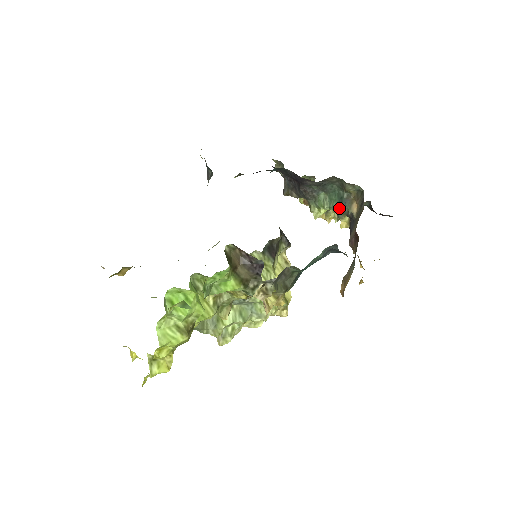
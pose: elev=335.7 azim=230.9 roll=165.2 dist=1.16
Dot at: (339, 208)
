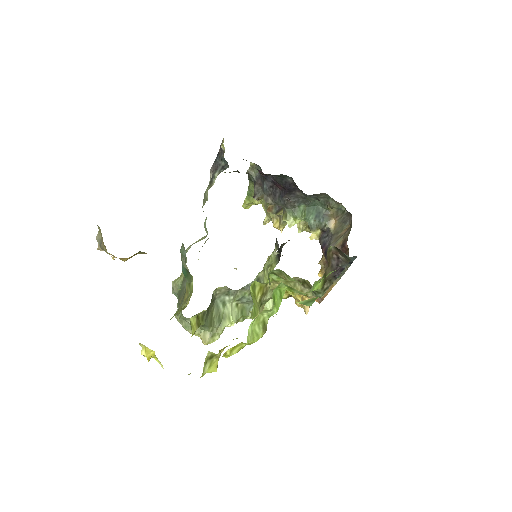
Dot at: (315, 221)
